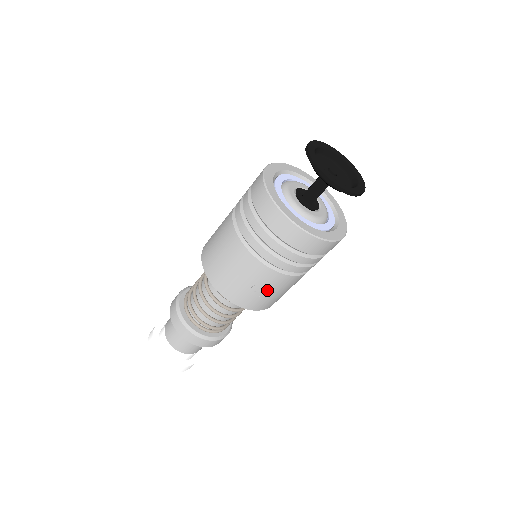
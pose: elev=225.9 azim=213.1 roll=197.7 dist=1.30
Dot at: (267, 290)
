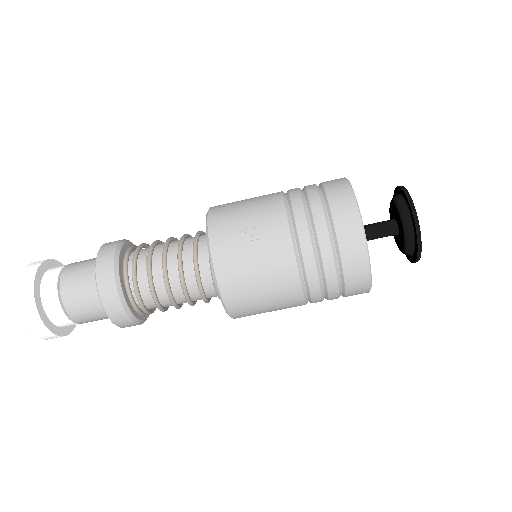
Dot at: (256, 248)
